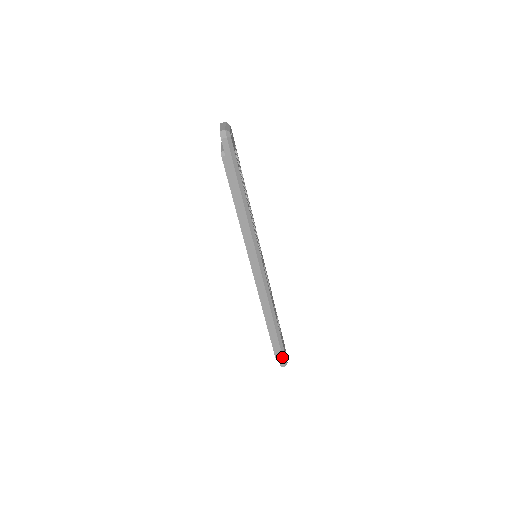
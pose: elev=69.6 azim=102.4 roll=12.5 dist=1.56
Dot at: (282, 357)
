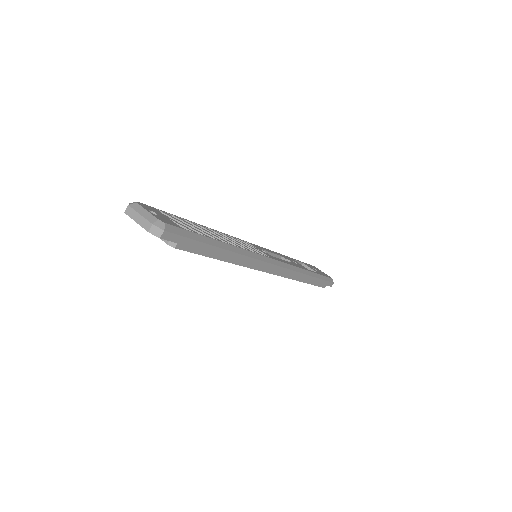
Dot at: (328, 282)
